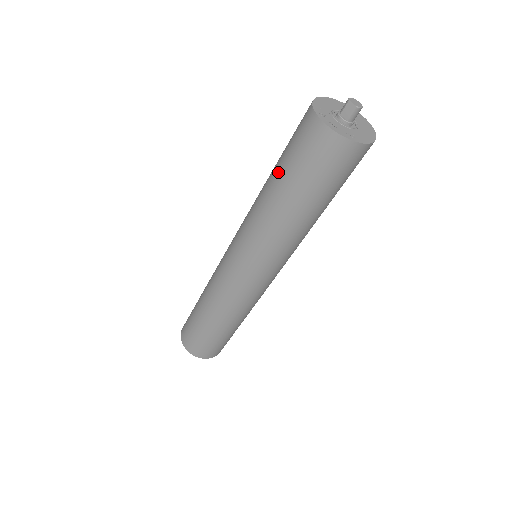
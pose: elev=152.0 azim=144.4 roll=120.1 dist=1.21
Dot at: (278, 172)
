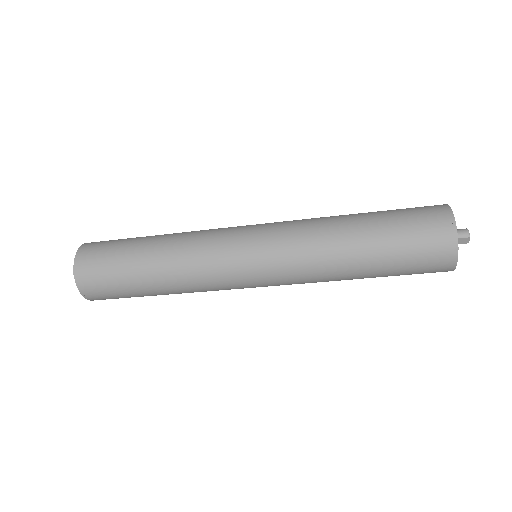
Dot at: (380, 253)
